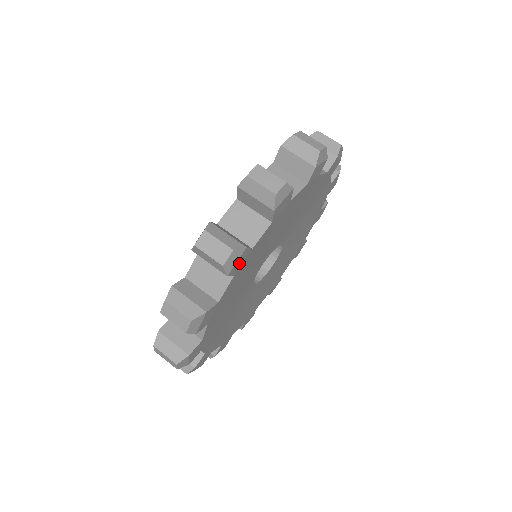
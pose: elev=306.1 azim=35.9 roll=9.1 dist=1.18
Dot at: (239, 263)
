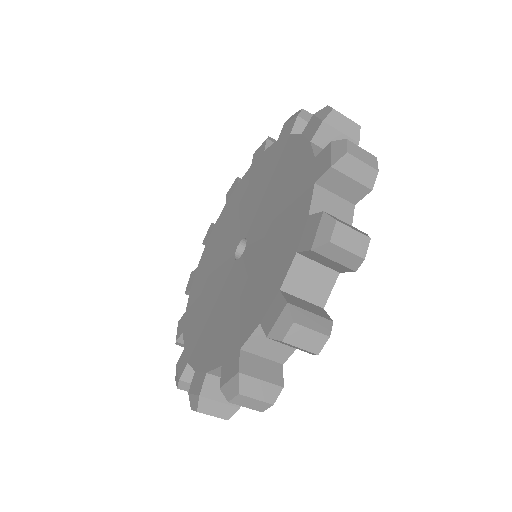
Dot at: occluded
